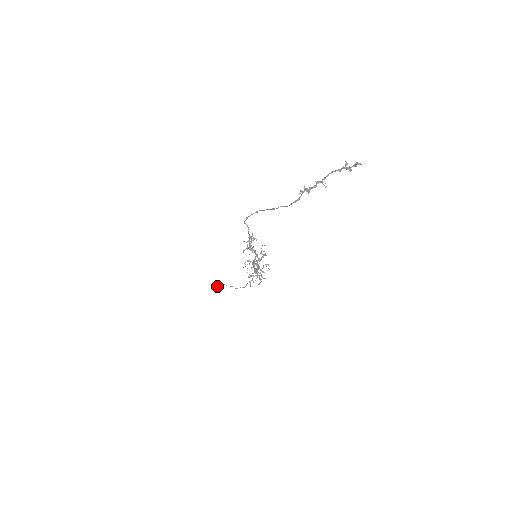
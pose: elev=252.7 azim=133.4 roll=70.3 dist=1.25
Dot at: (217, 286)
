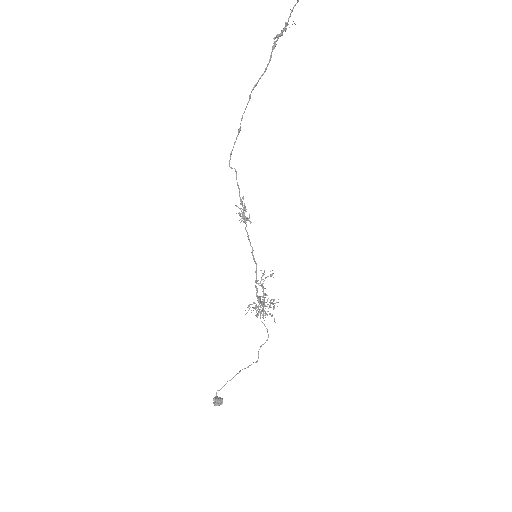
Dot at: (220, 397)
